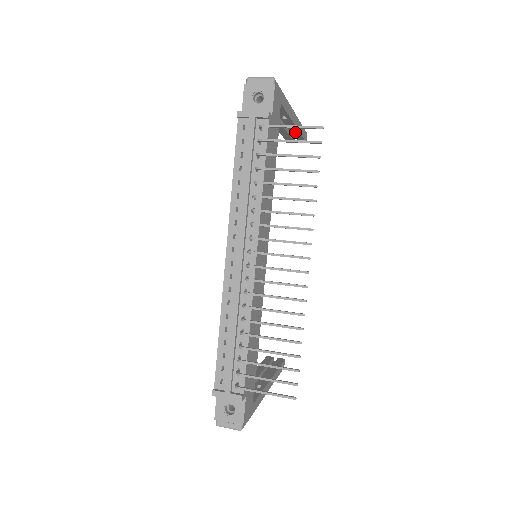
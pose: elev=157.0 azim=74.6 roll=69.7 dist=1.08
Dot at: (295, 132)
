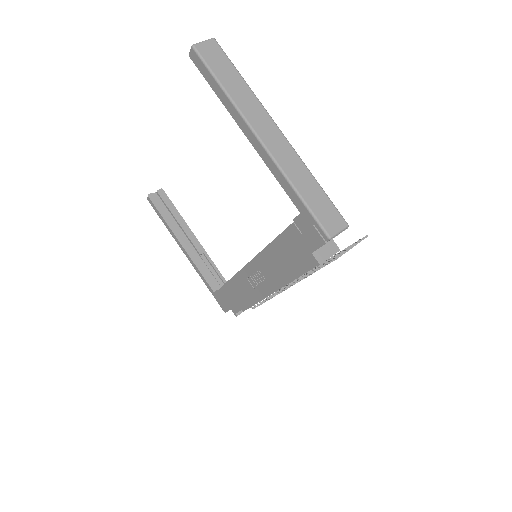
Dot at: occluded
